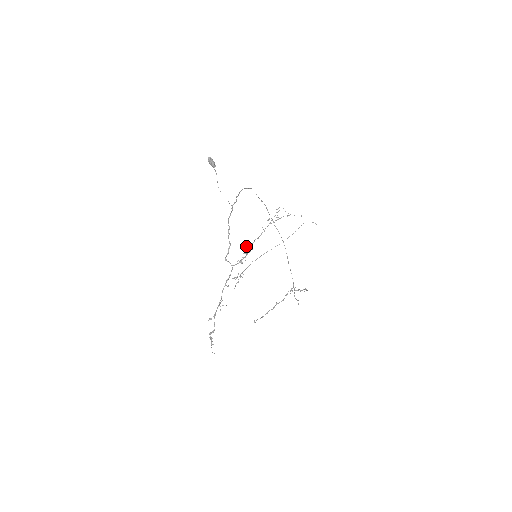
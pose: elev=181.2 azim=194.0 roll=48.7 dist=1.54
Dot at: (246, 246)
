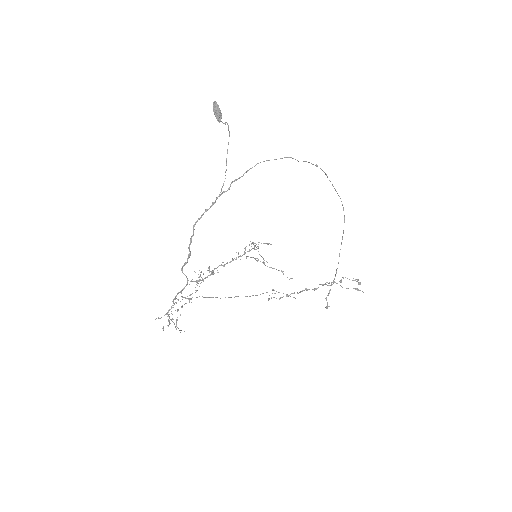
Dot at: occluded
